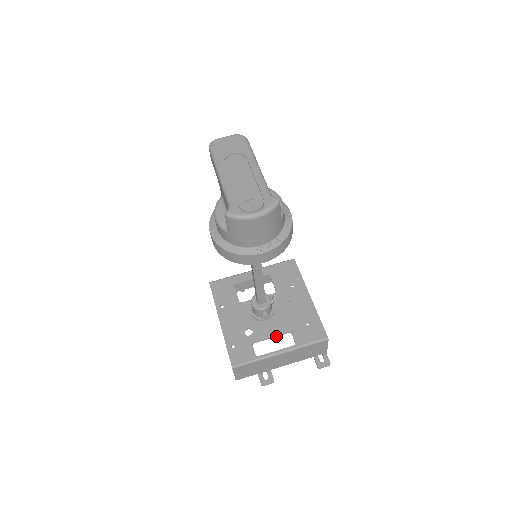
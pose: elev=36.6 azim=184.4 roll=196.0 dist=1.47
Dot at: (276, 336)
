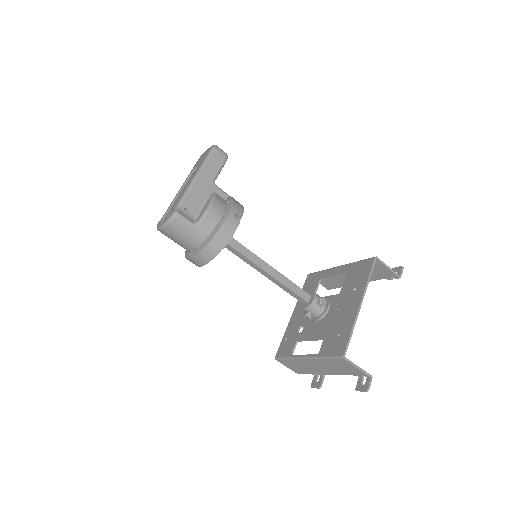
Dot at: (314, 340)
